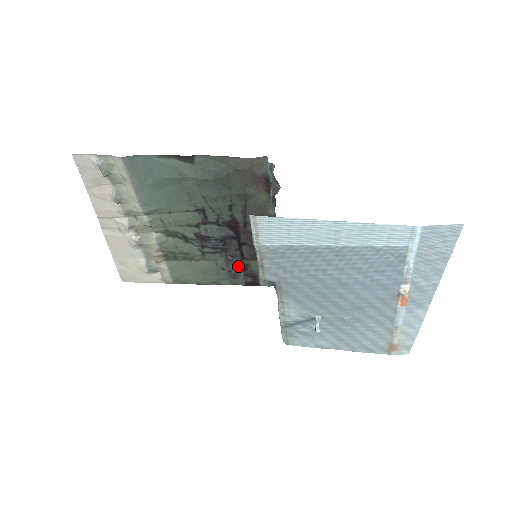
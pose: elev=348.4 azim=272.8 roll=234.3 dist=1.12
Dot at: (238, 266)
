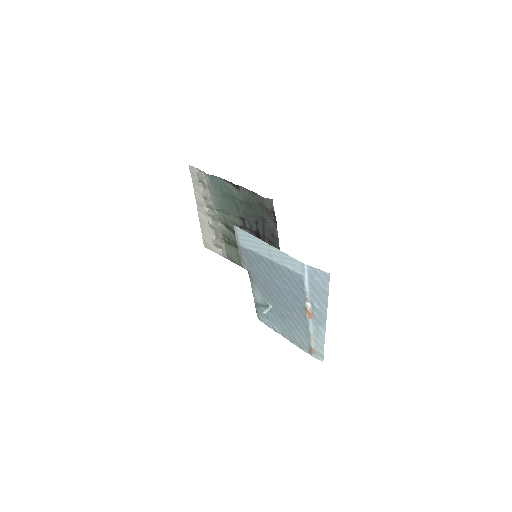
Dot at: occluded
